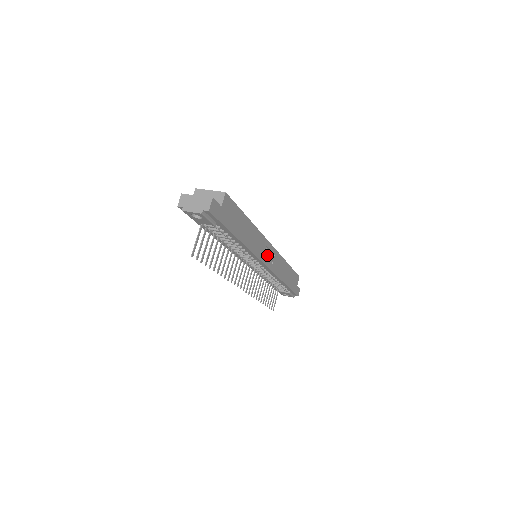
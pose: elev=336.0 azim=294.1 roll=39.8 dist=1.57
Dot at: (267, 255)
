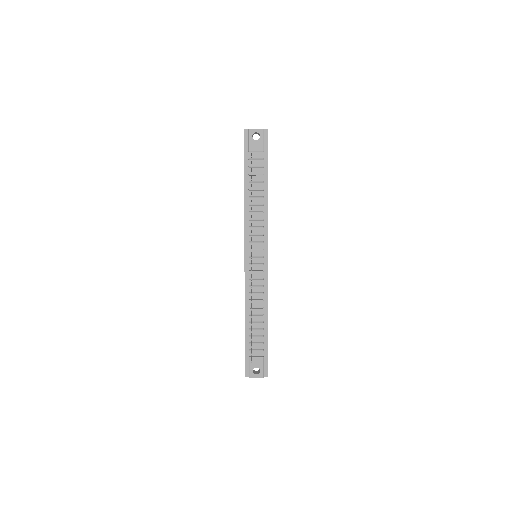
Dot at: occluded
